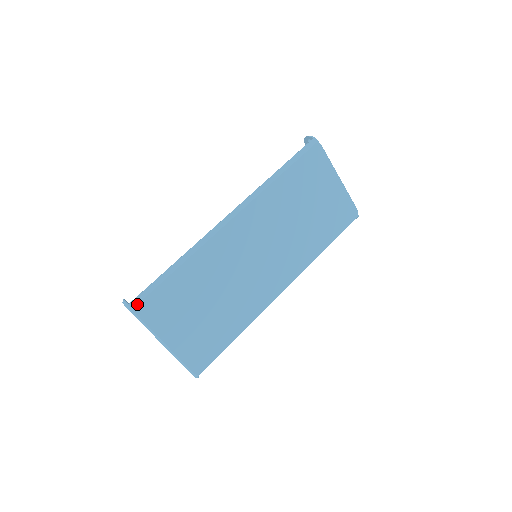
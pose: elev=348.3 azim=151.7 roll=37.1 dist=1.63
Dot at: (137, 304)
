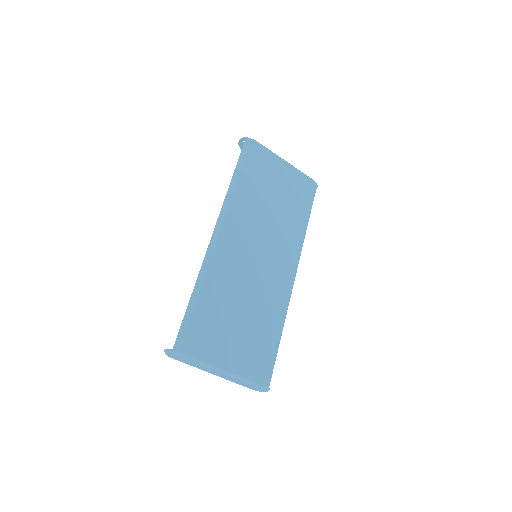
Dot at: (180, 345)
